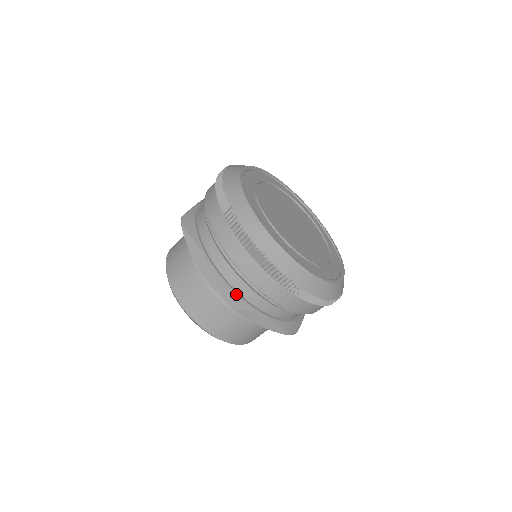
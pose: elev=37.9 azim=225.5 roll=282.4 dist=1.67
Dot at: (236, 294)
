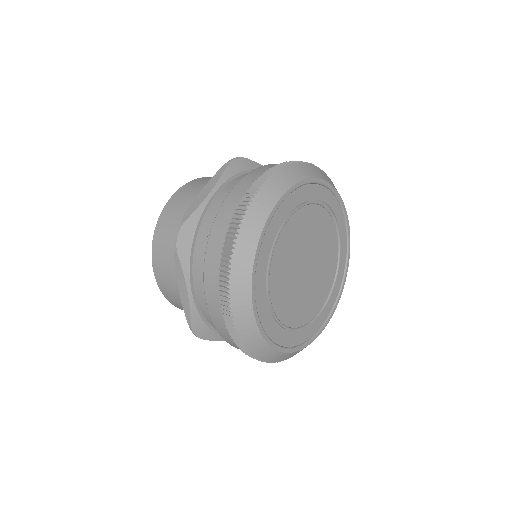
Dot at: (209, 329)
